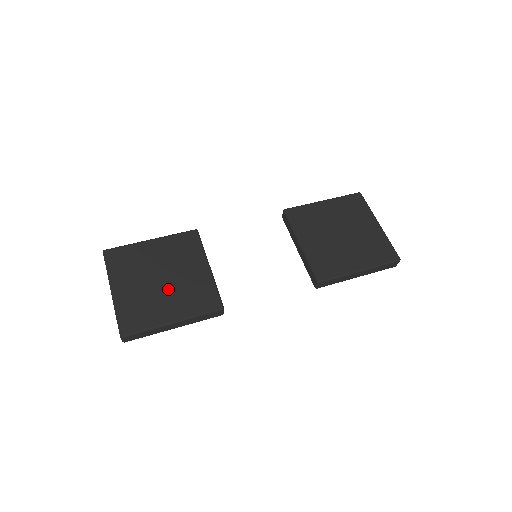
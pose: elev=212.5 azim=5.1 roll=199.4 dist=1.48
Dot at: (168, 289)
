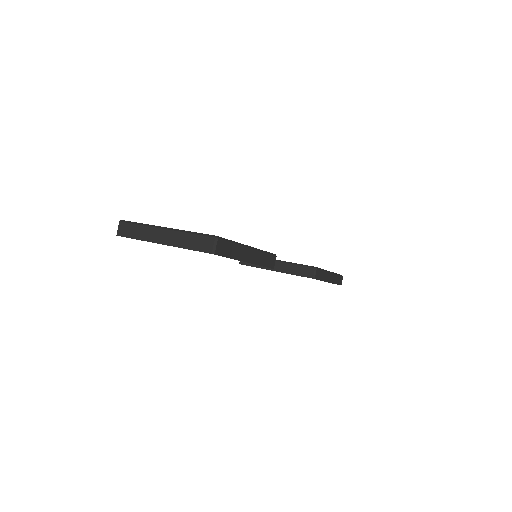
Dot at: occluded
